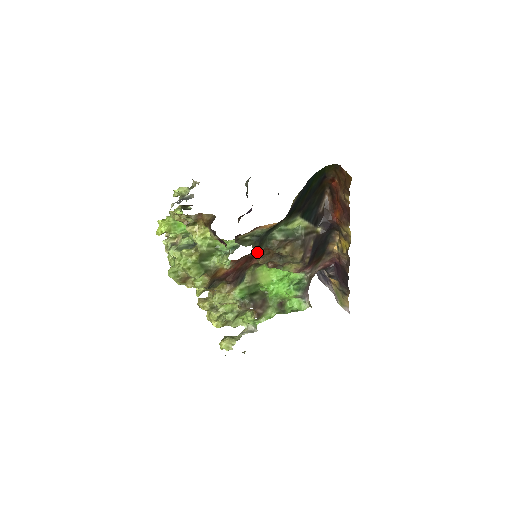
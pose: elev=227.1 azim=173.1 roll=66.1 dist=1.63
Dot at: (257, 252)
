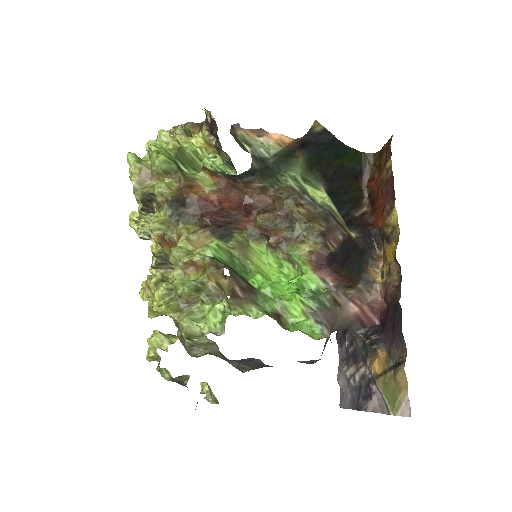
Dot at: (257, 197)
